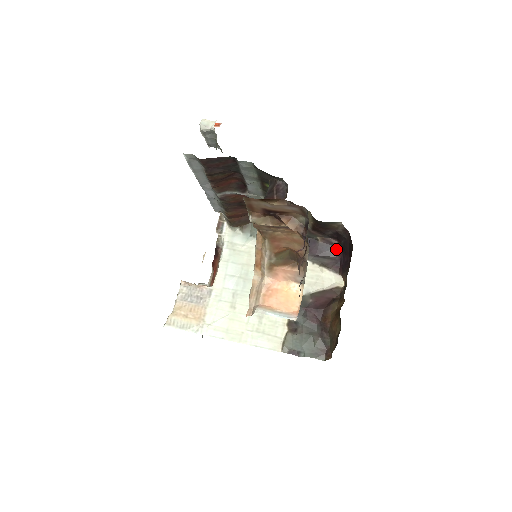
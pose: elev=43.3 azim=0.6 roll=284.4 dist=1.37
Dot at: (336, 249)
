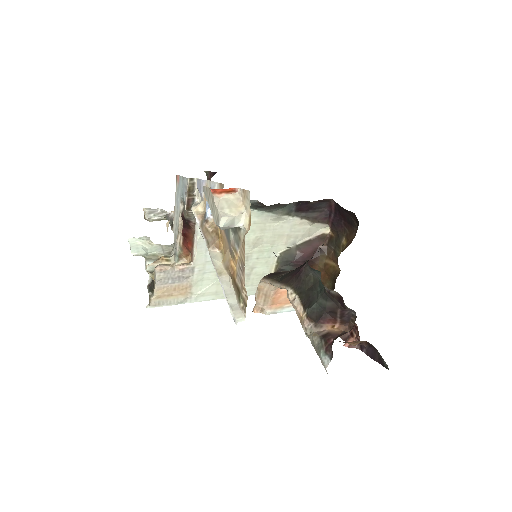
Dot at: (327, 203)
